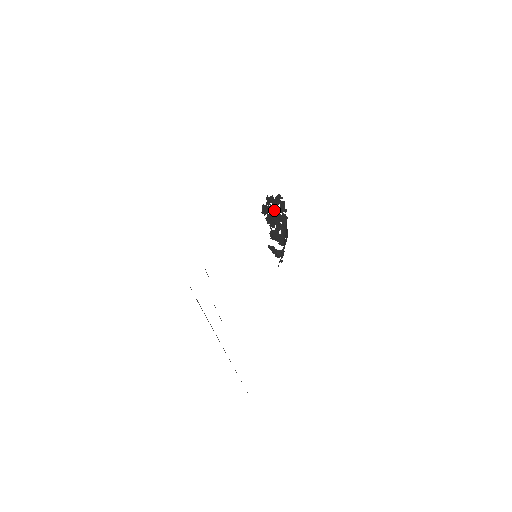
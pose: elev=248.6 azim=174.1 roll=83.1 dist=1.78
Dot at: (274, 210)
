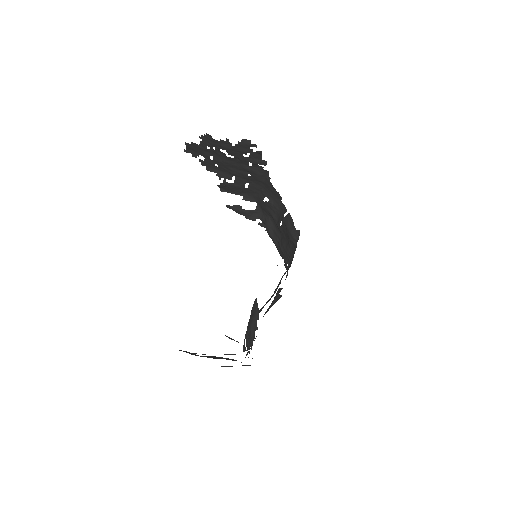
Dot at: (231, 159)
